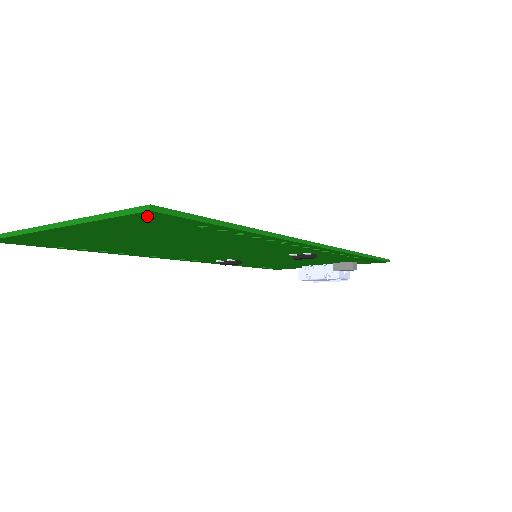
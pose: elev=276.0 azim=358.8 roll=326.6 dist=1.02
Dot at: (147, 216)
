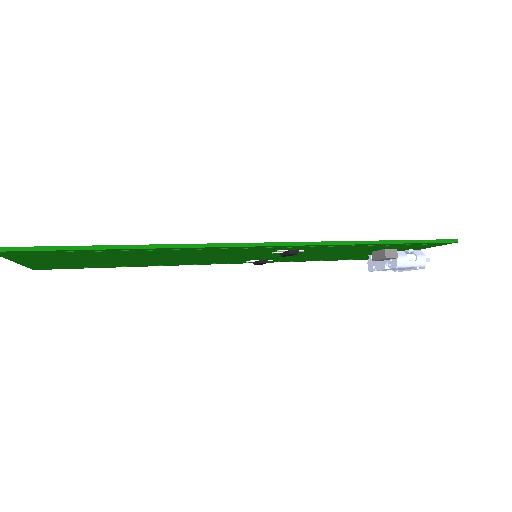
Dot at: (8, 253)
